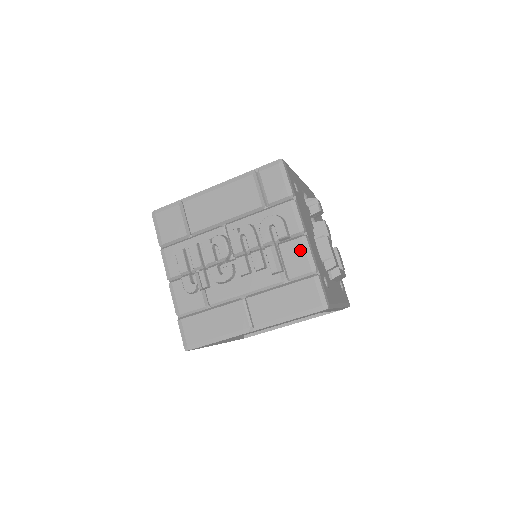
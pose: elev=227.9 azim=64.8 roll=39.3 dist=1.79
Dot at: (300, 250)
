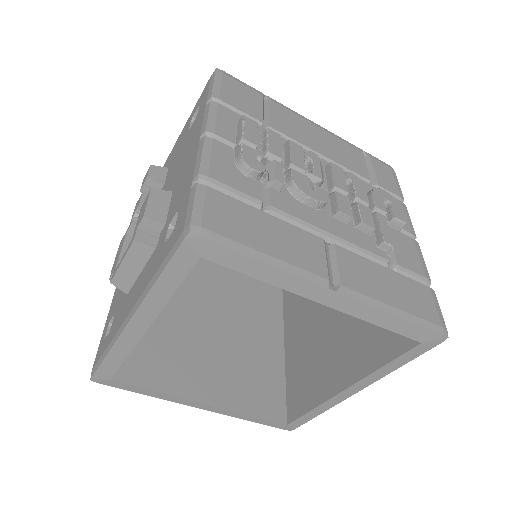
Dot at: (413, 249)
